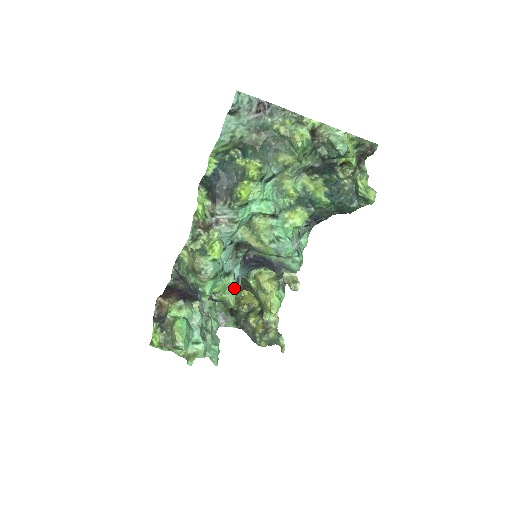
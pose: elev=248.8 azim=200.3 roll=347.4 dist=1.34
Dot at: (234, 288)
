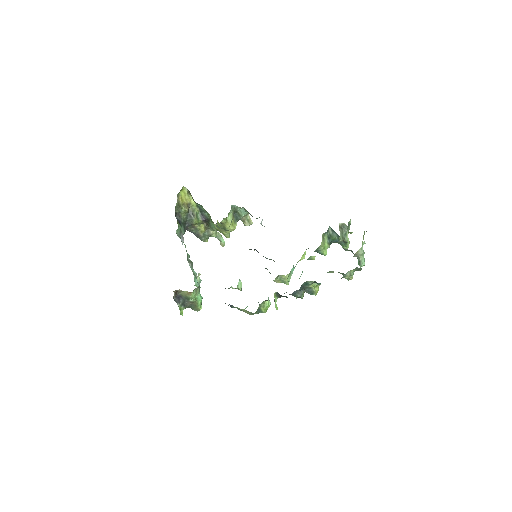
Dot at: occluded
